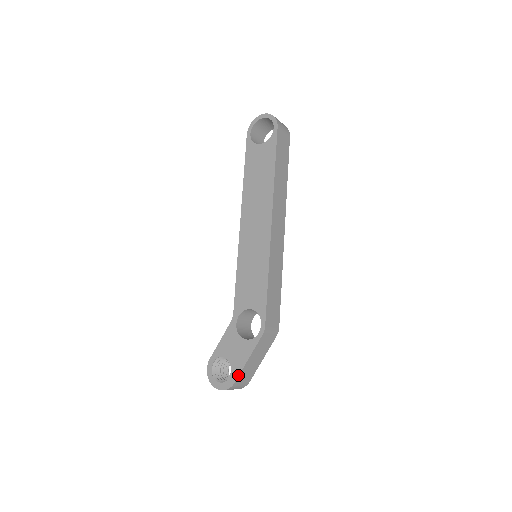
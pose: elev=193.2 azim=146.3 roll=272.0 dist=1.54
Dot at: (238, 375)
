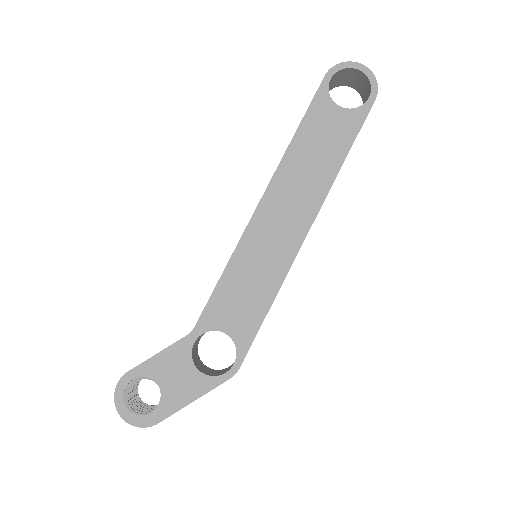
Dot at: (168, 416)
